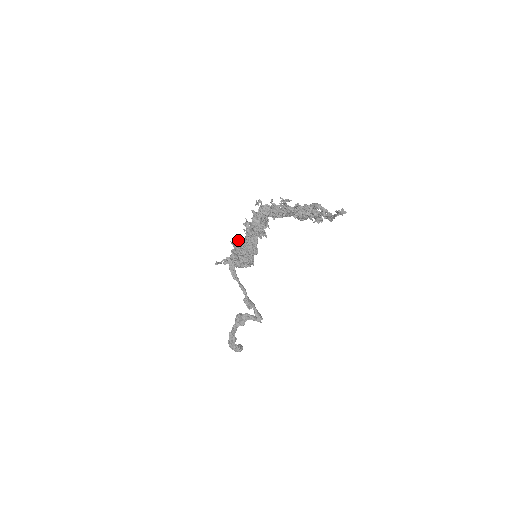
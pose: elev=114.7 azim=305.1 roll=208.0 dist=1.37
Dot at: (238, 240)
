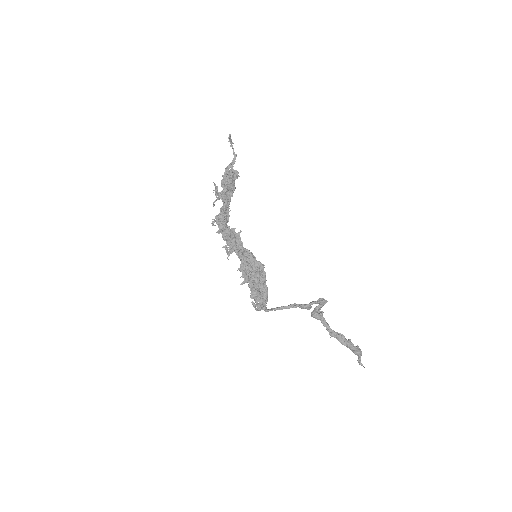
Dot at: (239, 270)
